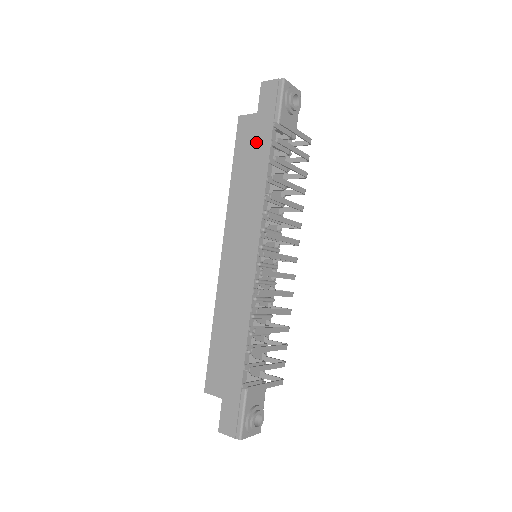
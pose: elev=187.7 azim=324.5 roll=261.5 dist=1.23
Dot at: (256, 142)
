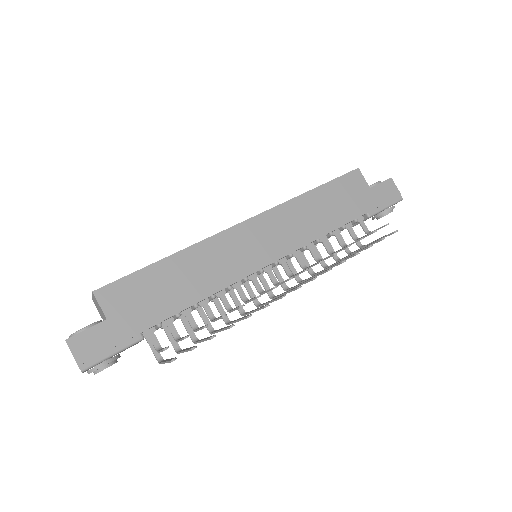
Dot at: (351, 201)
